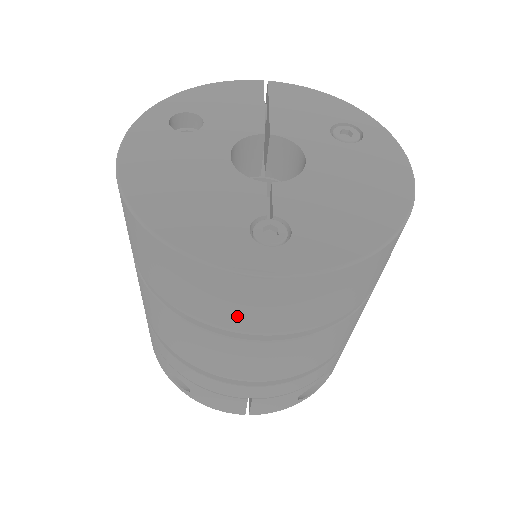
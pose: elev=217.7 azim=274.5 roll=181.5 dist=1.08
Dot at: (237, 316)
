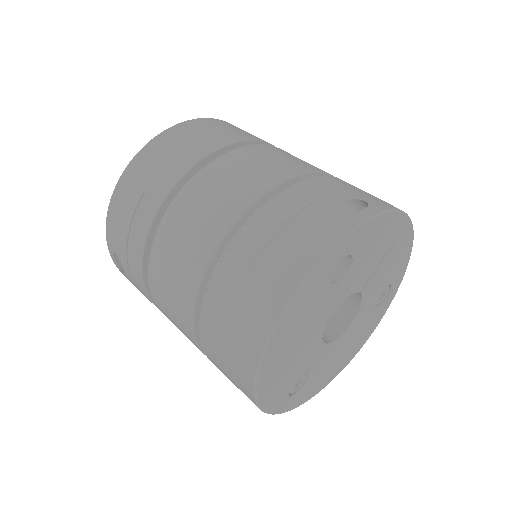
Dot at: occluded
